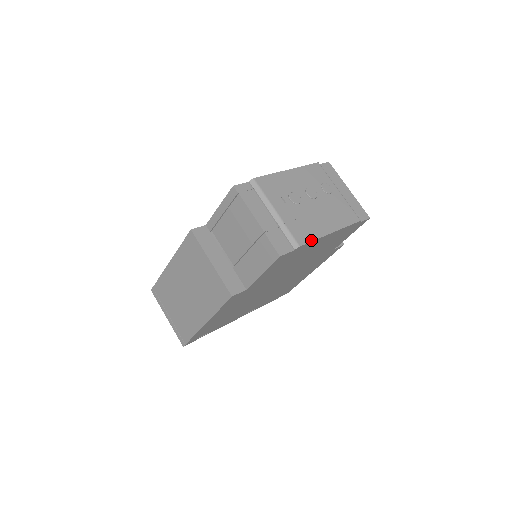
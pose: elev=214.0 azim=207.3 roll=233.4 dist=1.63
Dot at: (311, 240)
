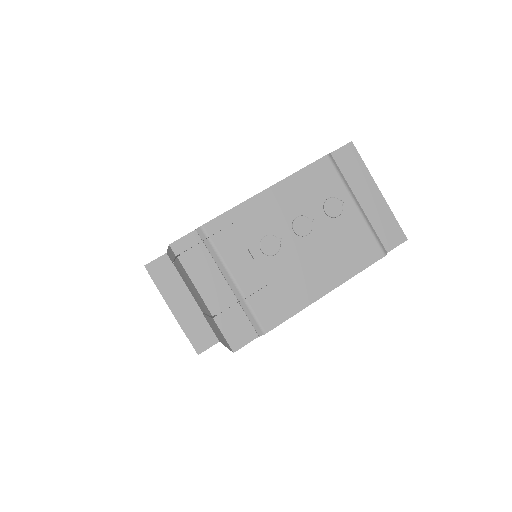
Dot at: (287, 317)
